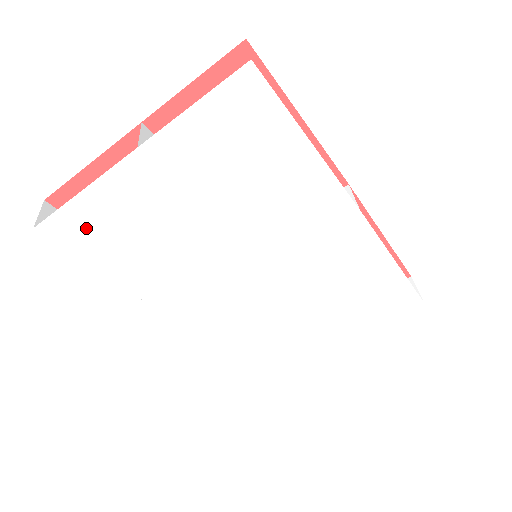
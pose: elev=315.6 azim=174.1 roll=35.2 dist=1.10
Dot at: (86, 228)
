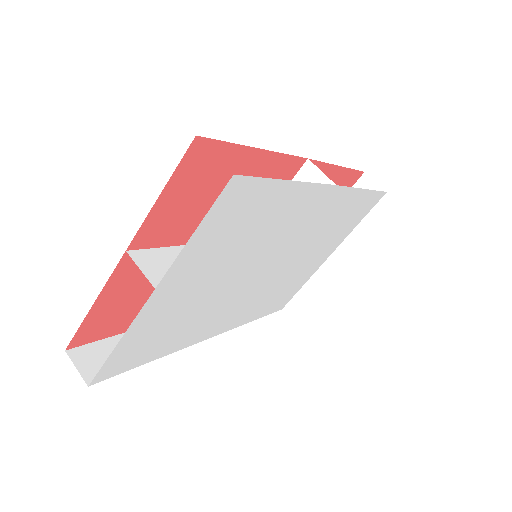
Dot at: (130, 354)
